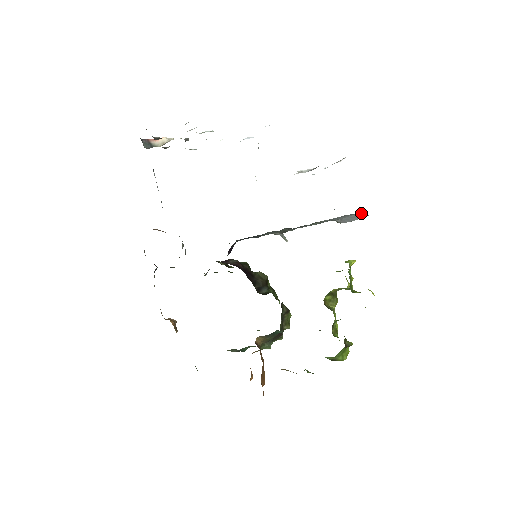
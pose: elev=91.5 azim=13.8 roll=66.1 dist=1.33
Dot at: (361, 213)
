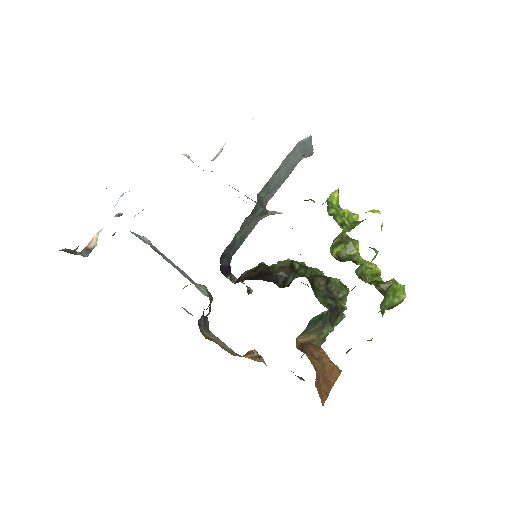
Dot at: (300, 141)
